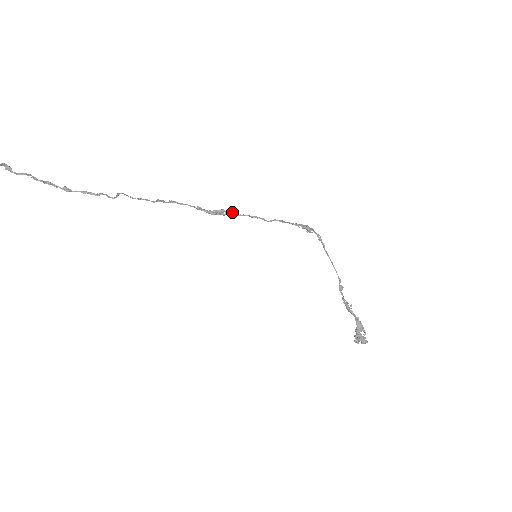
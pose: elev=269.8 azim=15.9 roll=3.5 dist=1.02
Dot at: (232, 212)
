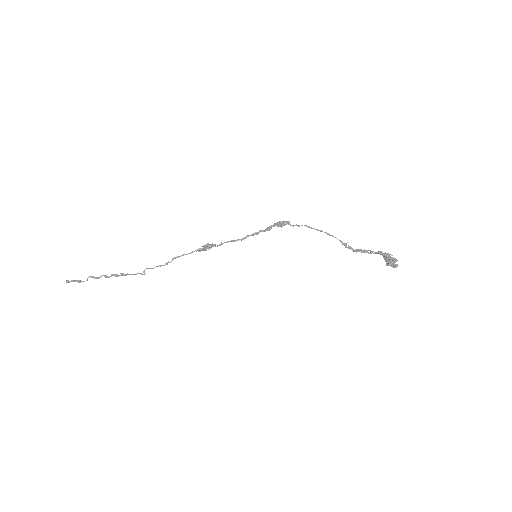
Dot at: (214, 244)
